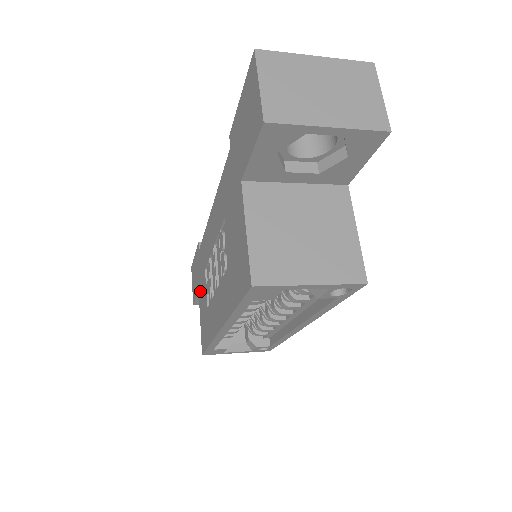
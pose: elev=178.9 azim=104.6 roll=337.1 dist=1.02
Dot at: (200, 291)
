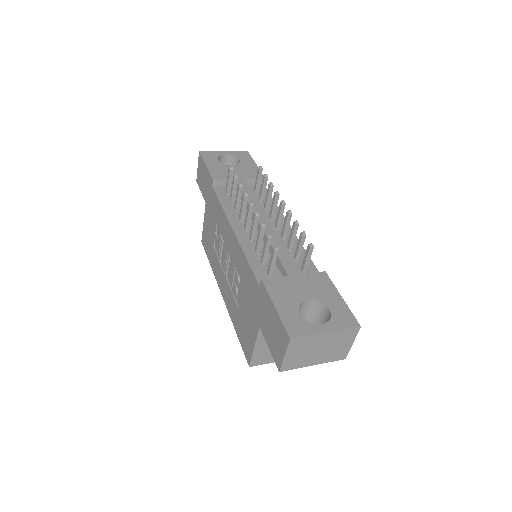
Dot at: (208, 212)
